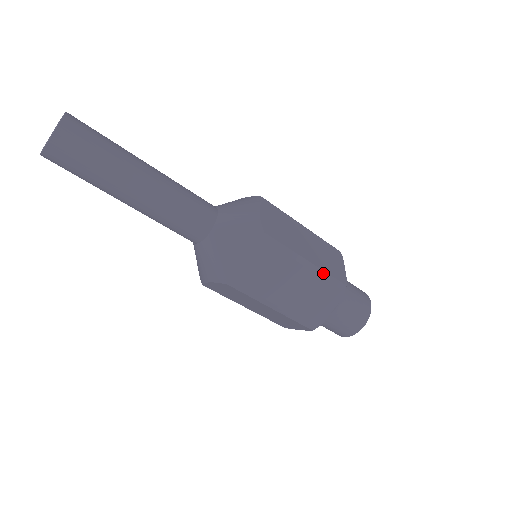
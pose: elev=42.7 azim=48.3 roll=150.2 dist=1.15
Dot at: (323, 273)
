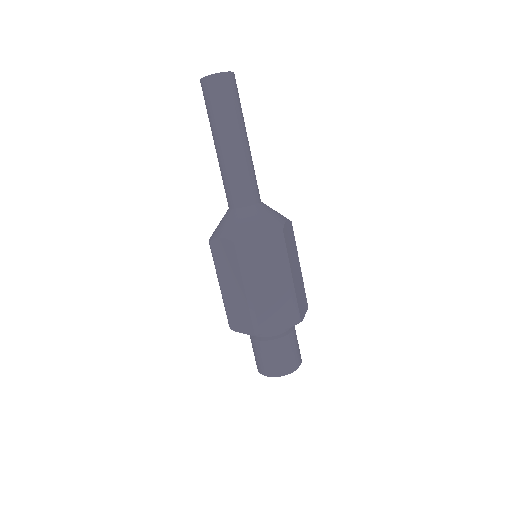
Dot at: (294, 295)
